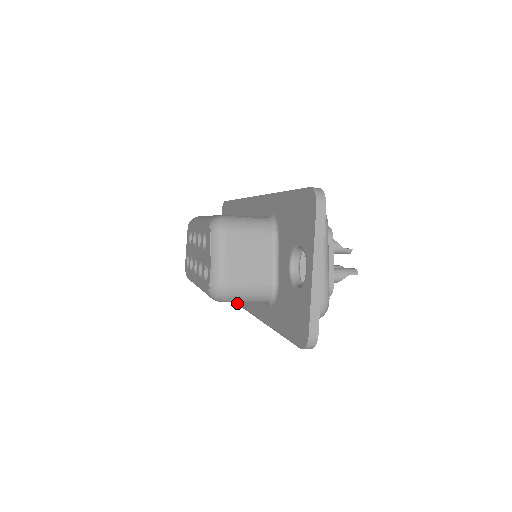
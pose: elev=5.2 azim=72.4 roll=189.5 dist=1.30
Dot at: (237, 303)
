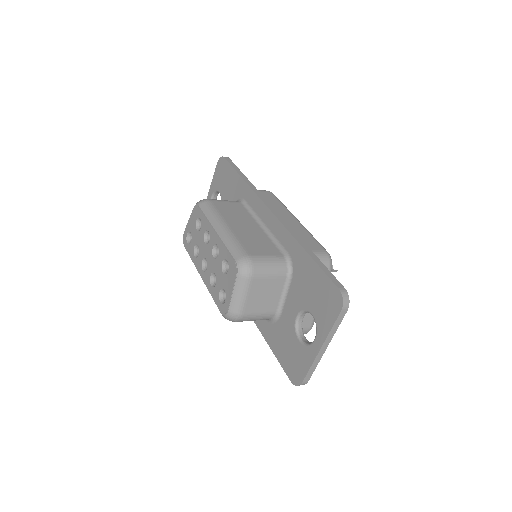
Dot at: occluded
